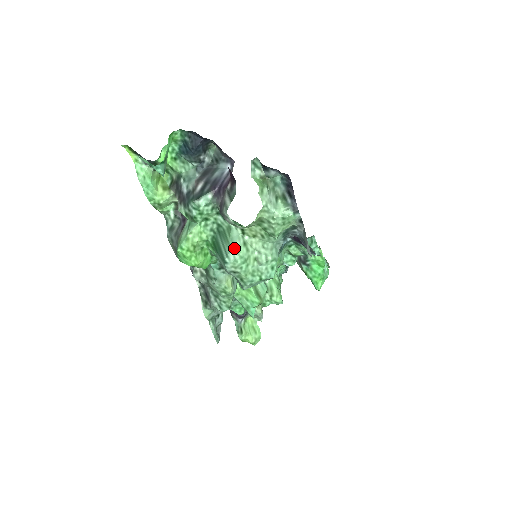
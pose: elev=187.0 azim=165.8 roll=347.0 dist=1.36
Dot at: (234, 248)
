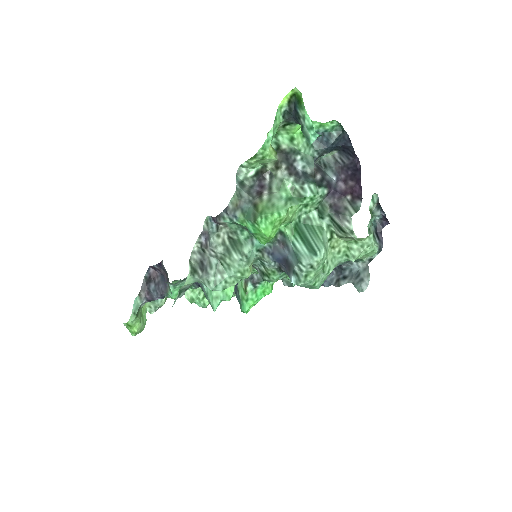
Dot at: (326, 247)
